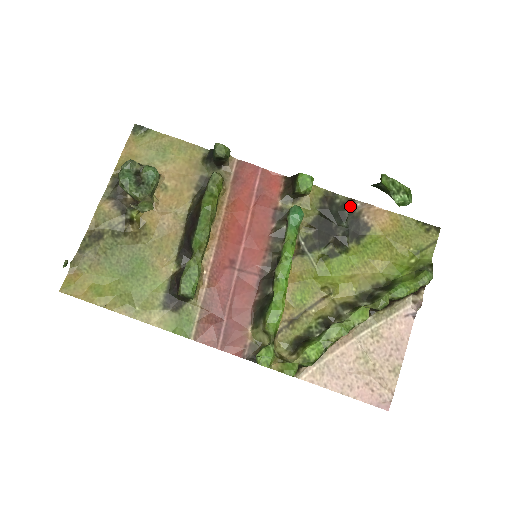
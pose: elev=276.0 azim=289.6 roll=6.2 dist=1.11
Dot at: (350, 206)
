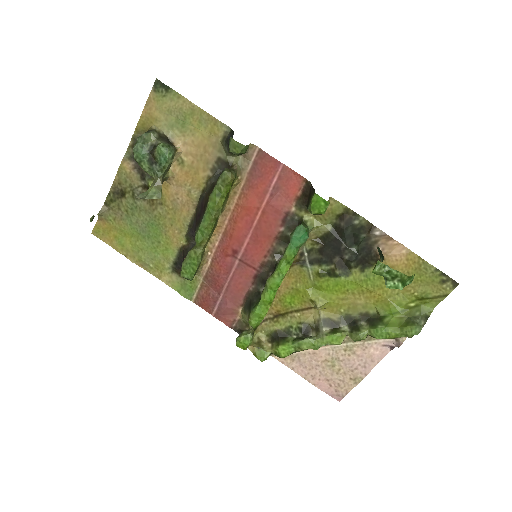
Dot at: (368, 232)
